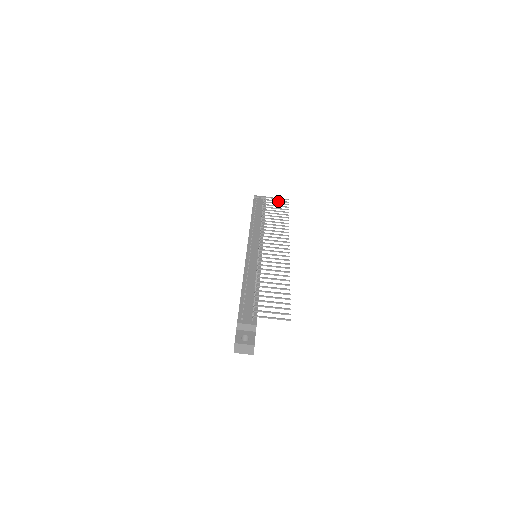
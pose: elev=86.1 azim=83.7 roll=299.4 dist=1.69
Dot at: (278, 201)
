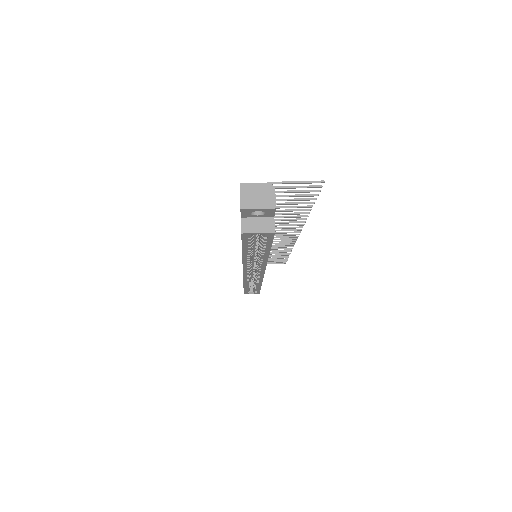
Dot at: (273, 262)
